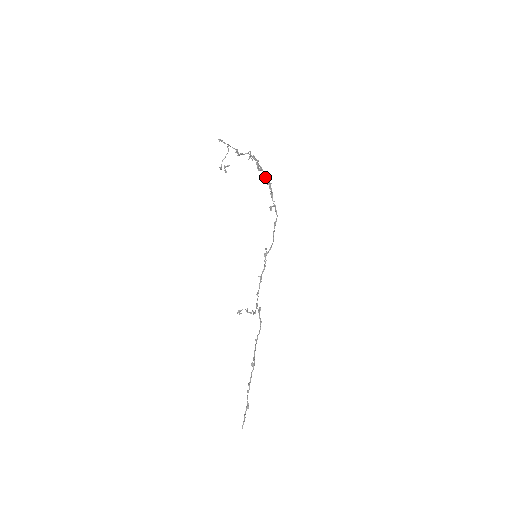
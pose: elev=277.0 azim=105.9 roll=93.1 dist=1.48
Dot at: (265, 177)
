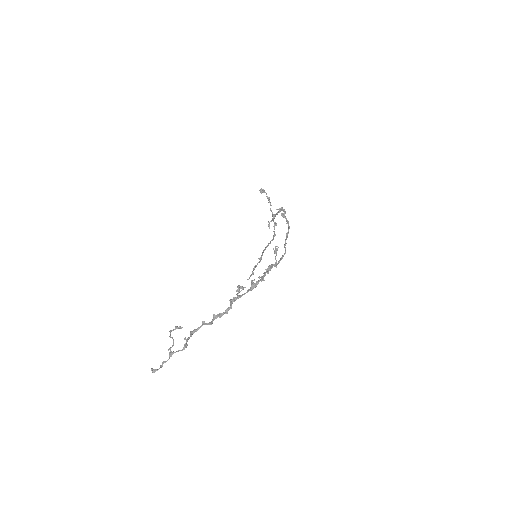
Dot at: (250, 289)
